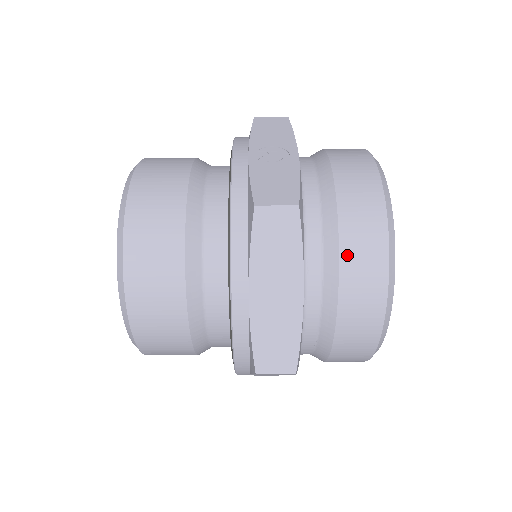
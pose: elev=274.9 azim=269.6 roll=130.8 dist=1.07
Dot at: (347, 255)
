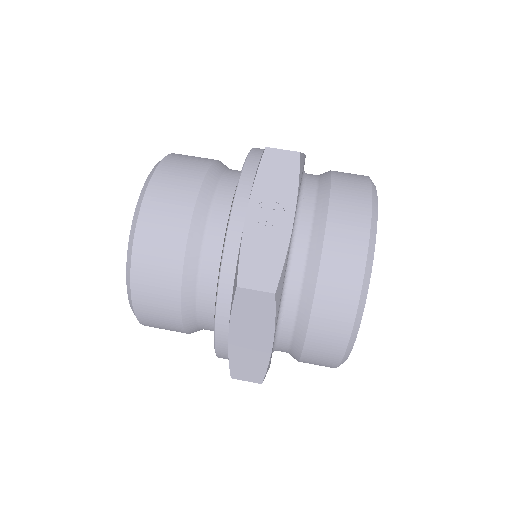
Dot at: (316, 321)
